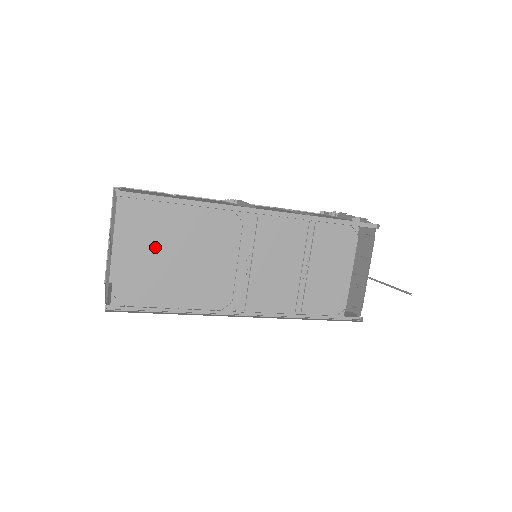
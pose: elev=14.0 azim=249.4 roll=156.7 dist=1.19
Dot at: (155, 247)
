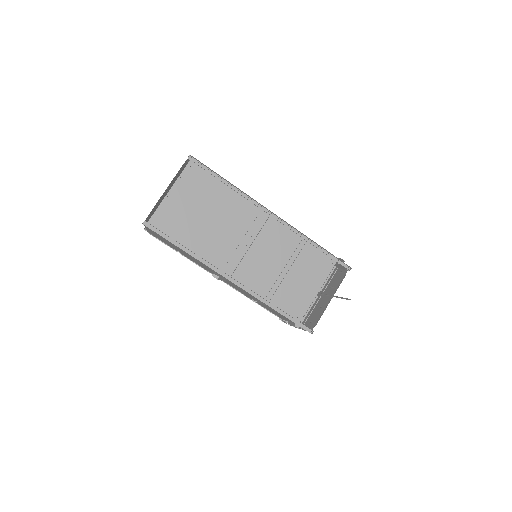
Dot at: (195, 201)
